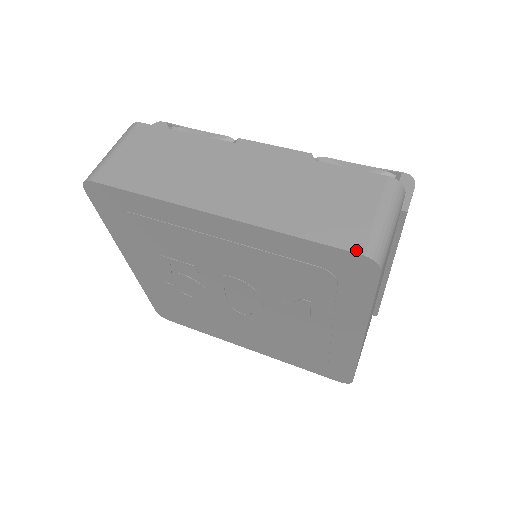
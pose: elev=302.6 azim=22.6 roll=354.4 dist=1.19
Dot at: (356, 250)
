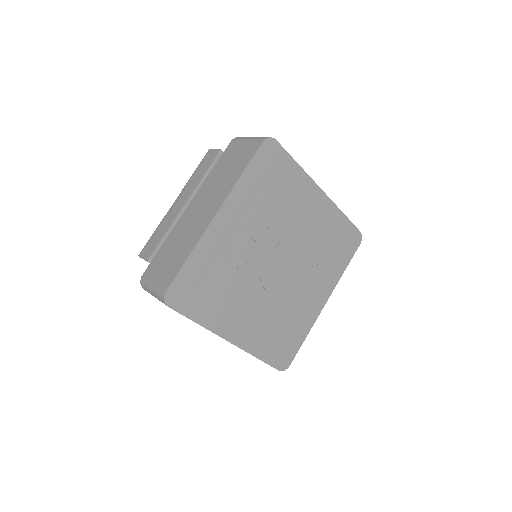
Dot at: (358, 229)
